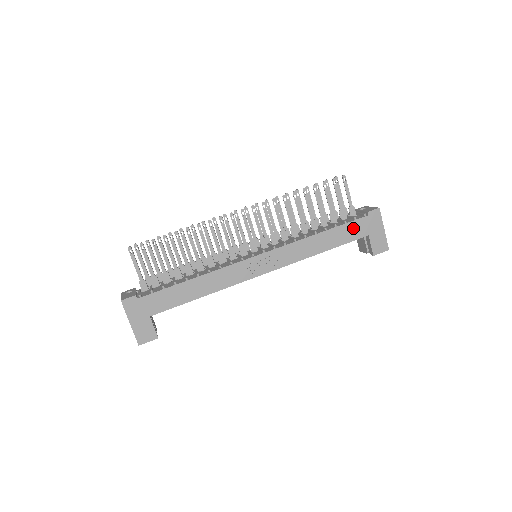
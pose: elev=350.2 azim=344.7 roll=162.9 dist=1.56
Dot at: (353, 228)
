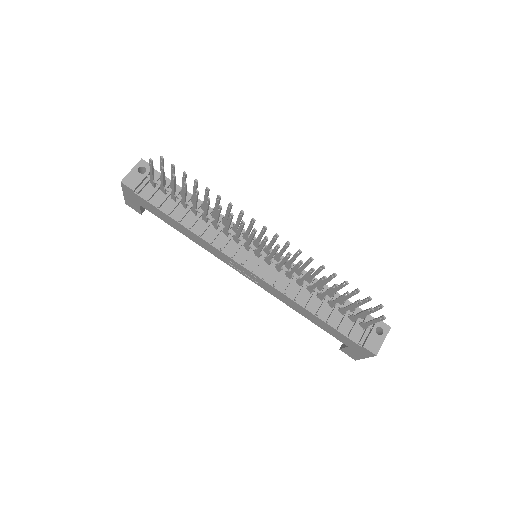
Dot at: (340, 335)
